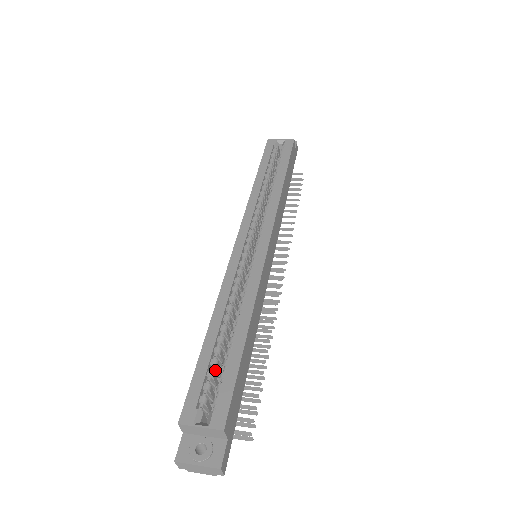
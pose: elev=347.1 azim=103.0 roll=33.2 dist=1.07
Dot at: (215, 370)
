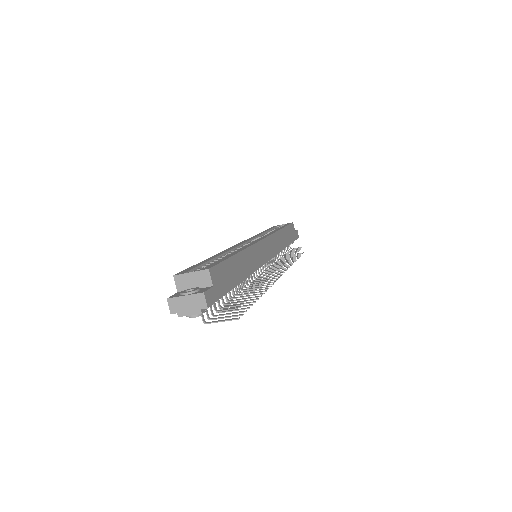
Dot at: occluded
